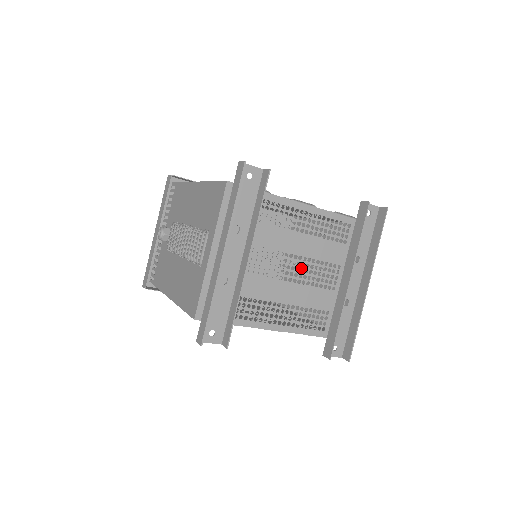
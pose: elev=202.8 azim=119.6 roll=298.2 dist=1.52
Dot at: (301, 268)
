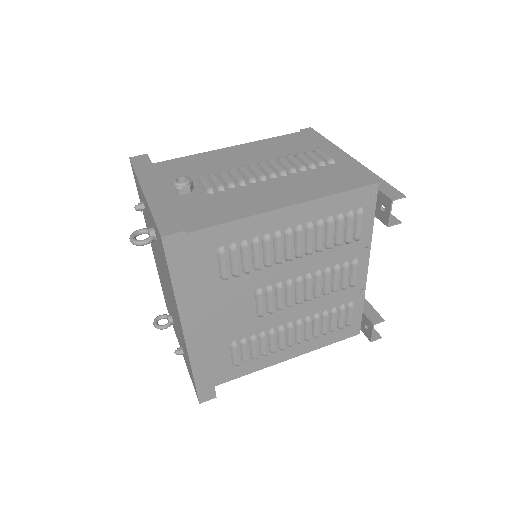
Dot at: occluded
